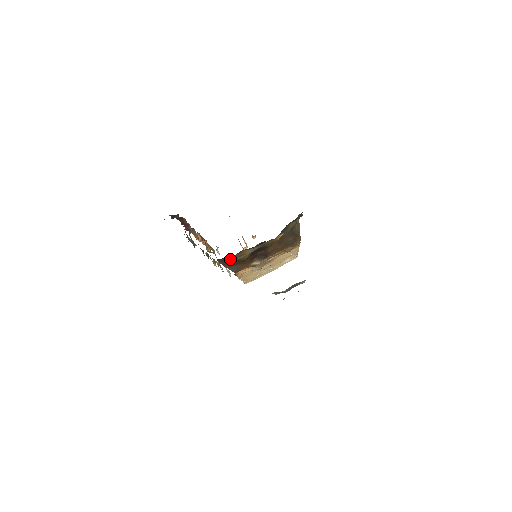
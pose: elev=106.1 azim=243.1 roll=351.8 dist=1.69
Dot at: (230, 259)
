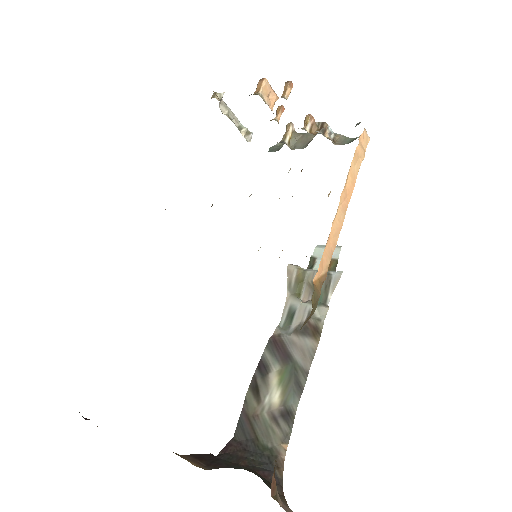
Dot at: occluded
